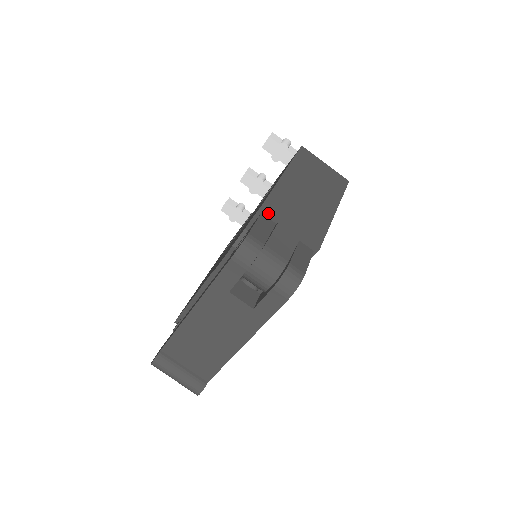
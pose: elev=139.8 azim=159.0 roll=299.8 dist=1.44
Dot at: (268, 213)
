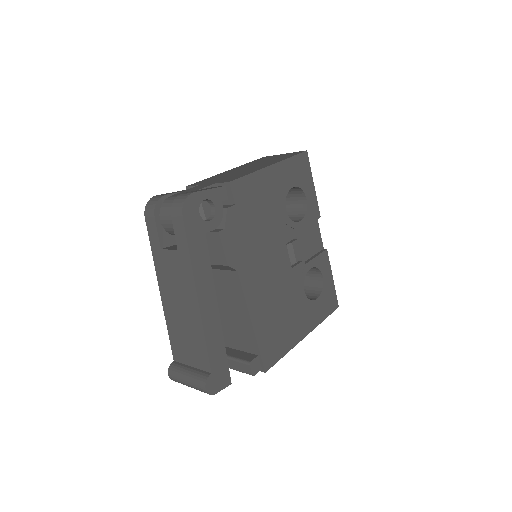
Dot at: (191, 186)
